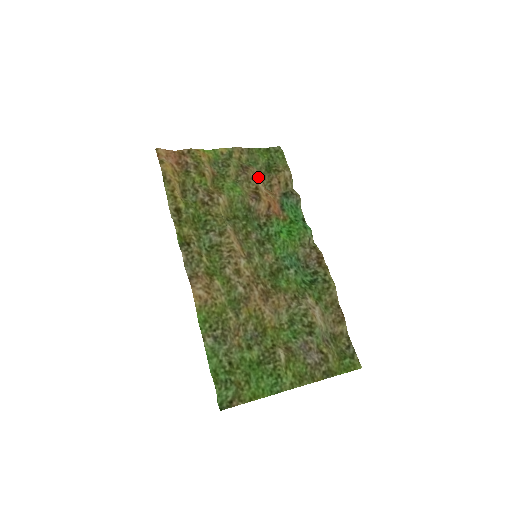
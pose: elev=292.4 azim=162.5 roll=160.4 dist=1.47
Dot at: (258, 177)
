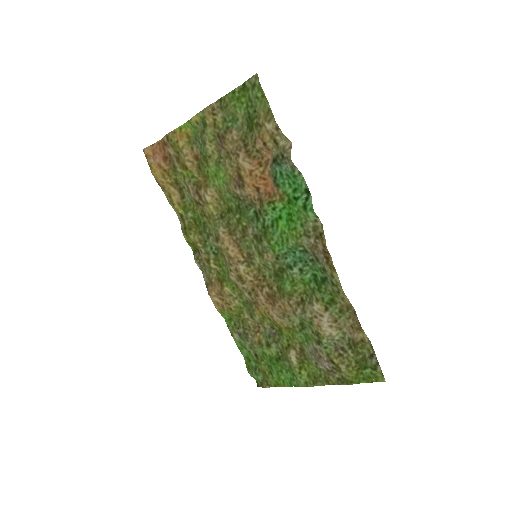
Dot at: (239, 146)
